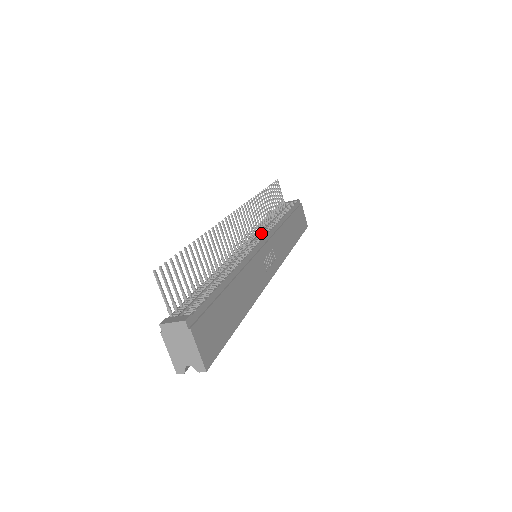
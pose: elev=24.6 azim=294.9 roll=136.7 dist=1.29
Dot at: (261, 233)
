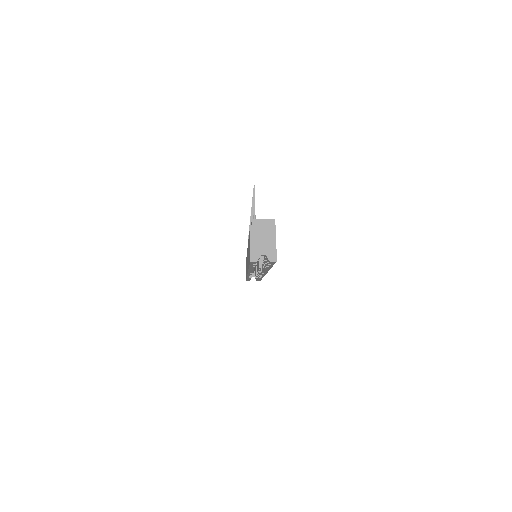
Dot at: occluded
